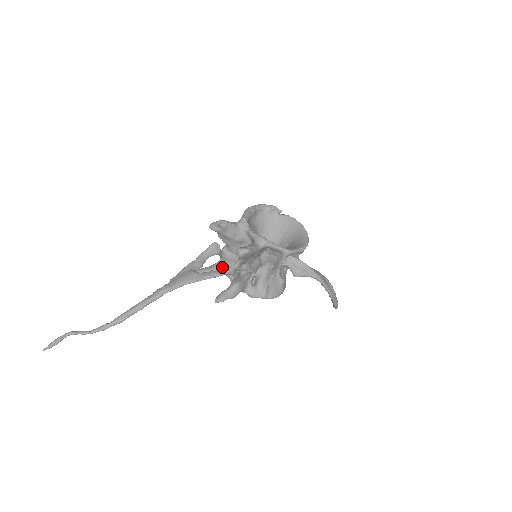
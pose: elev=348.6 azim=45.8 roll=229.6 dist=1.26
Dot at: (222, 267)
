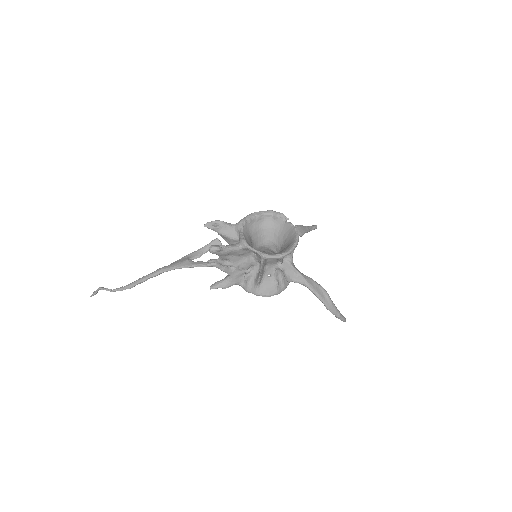
Dot at: occluded
